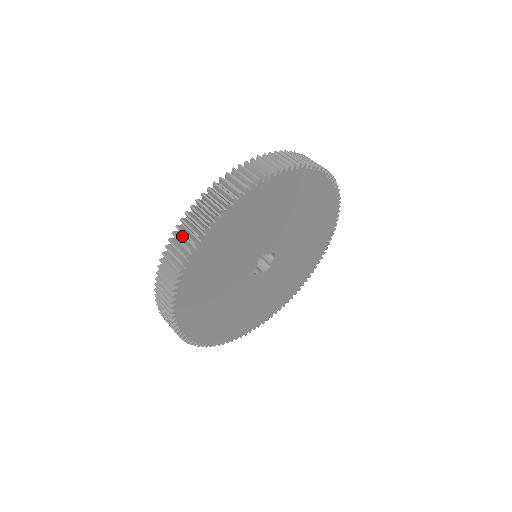
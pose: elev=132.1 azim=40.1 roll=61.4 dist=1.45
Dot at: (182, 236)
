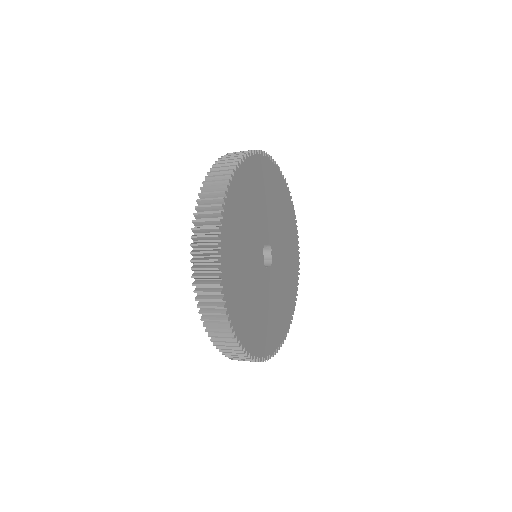
Dot at: occluded
